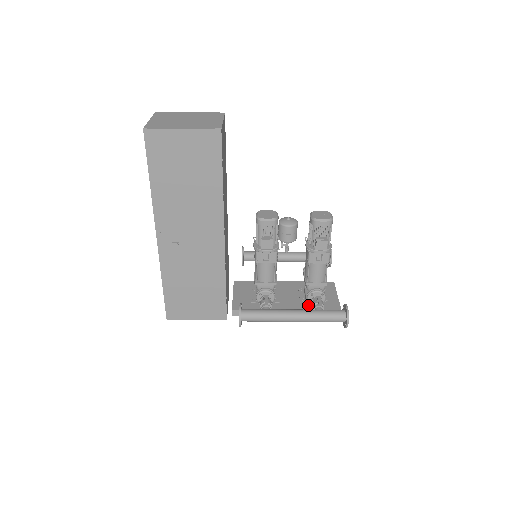
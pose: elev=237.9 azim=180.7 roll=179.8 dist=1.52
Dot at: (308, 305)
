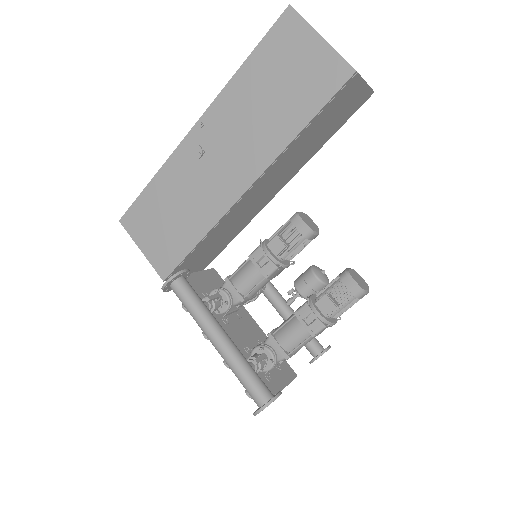
Dot at: (247, 357)
